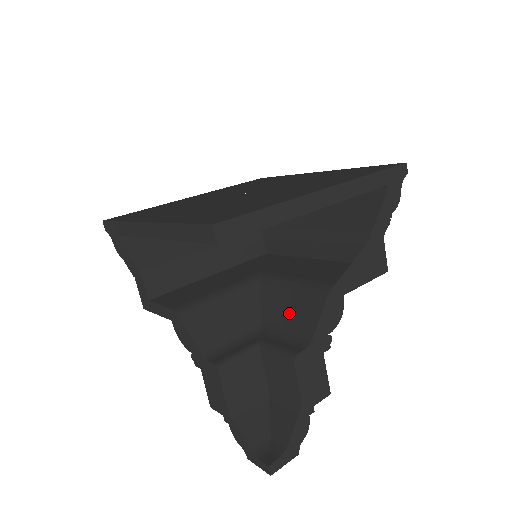
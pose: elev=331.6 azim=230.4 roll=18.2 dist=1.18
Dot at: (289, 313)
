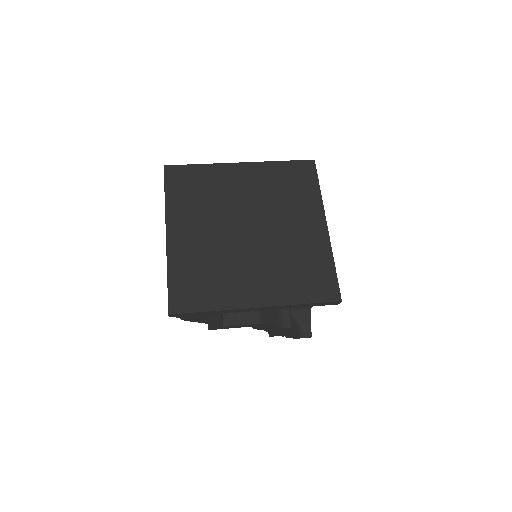
Dot at: occluded
